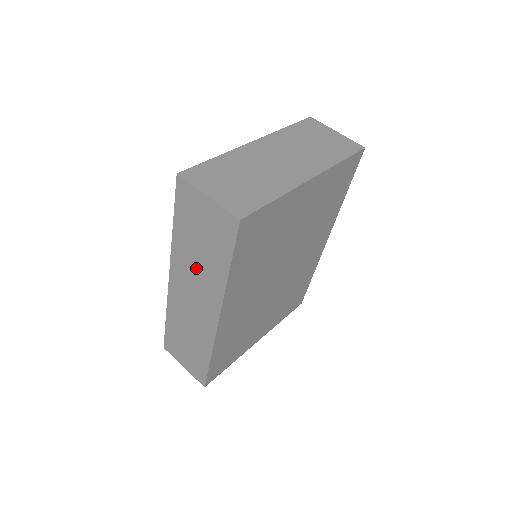
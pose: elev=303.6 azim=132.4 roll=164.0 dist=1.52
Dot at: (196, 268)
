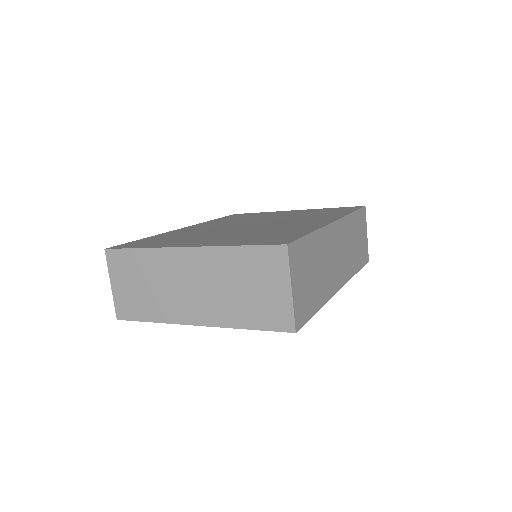
Dot at: occluded
